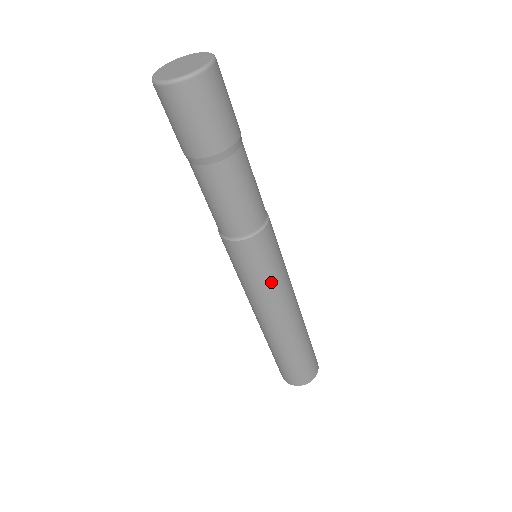
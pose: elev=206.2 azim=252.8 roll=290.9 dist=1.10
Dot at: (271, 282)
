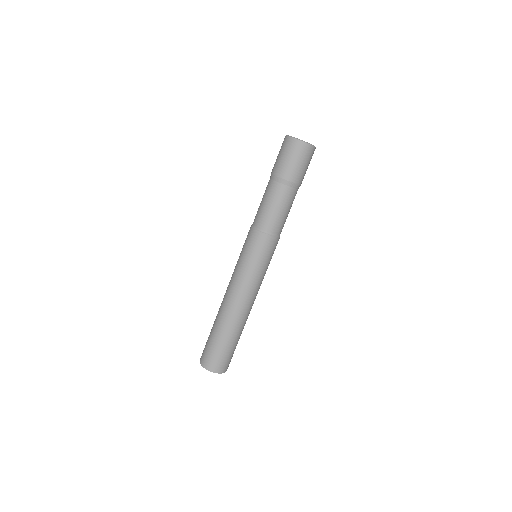
Dot at: (264, 273)
